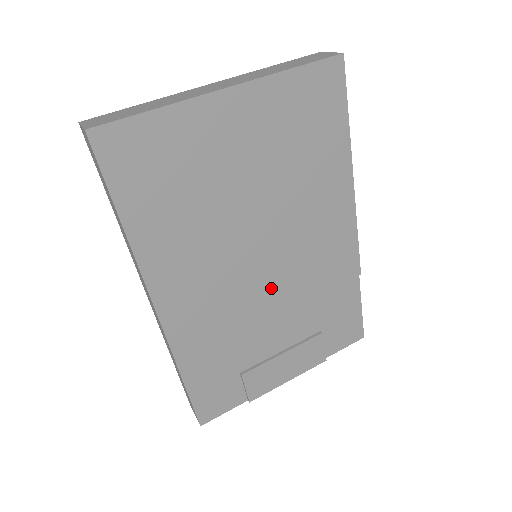
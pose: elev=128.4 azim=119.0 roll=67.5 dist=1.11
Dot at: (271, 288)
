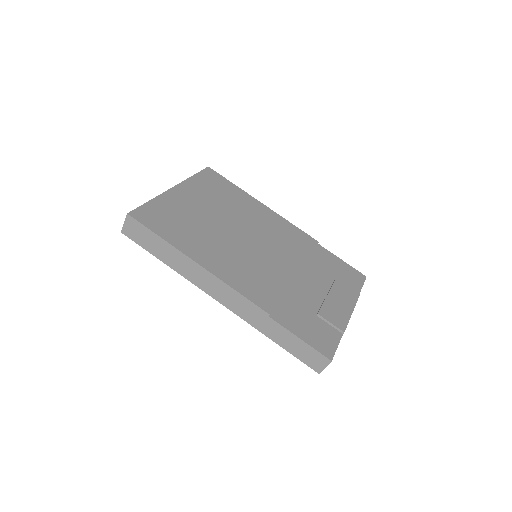
Dot at: (278, 259)
